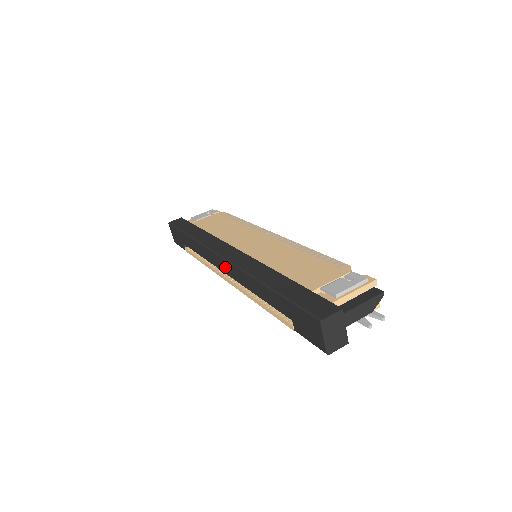
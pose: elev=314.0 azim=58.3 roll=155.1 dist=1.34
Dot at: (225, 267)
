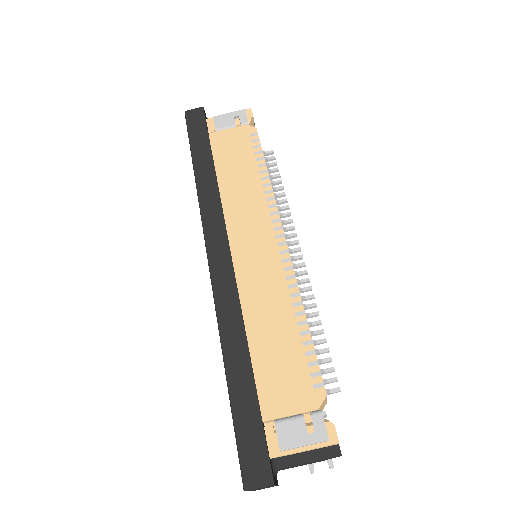
Dot at: occluded
